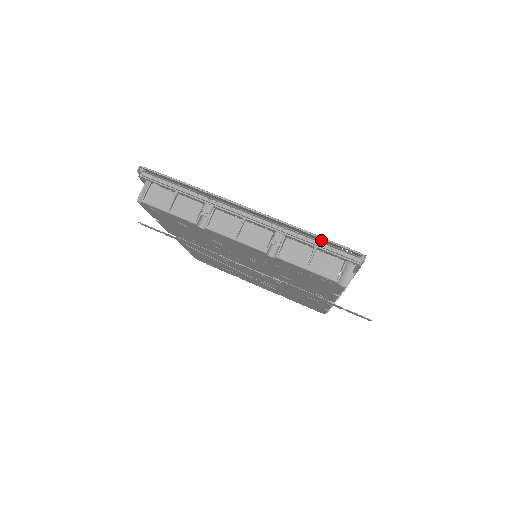
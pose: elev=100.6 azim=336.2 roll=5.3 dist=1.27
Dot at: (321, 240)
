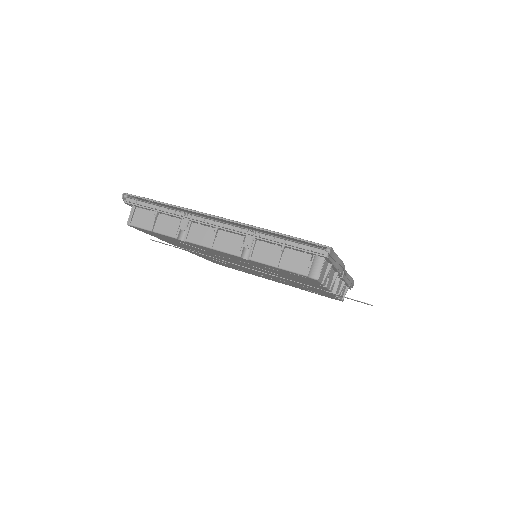
Dot at: occluded
